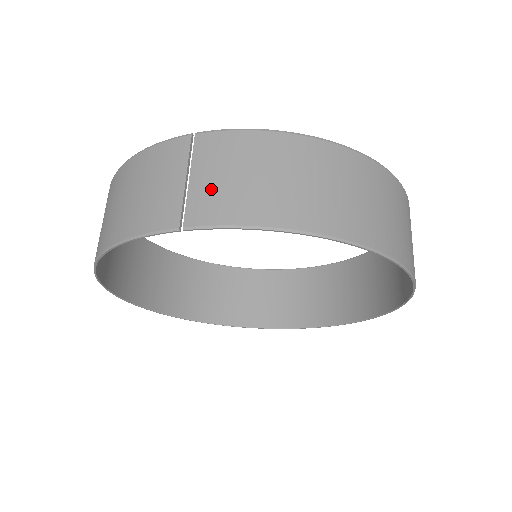
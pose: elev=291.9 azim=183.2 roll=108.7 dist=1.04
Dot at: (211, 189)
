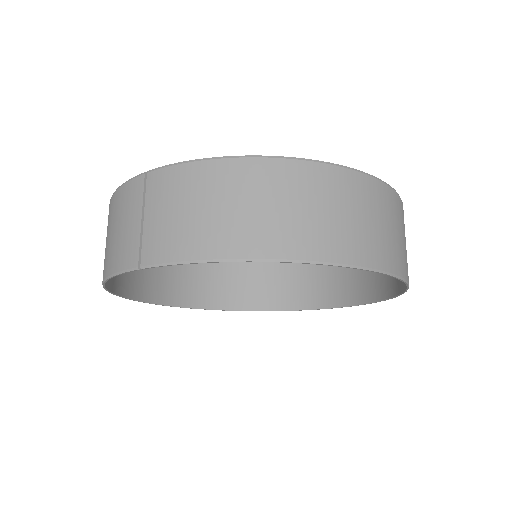
Dot at: (159, 228)
